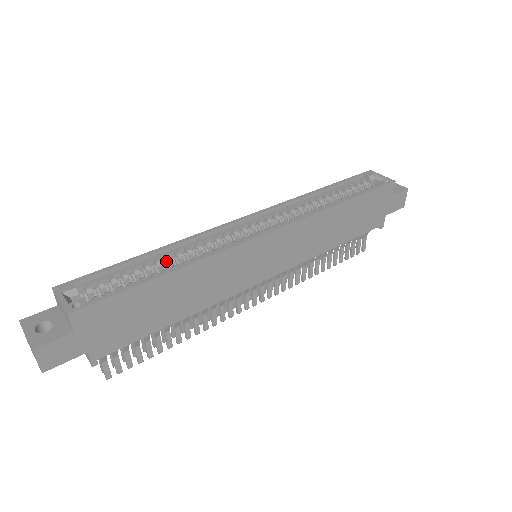
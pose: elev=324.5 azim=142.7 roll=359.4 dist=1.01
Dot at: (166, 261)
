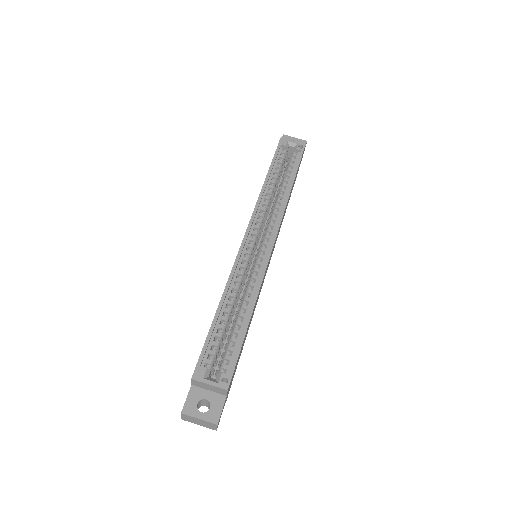
Dot at: (231, 306)
